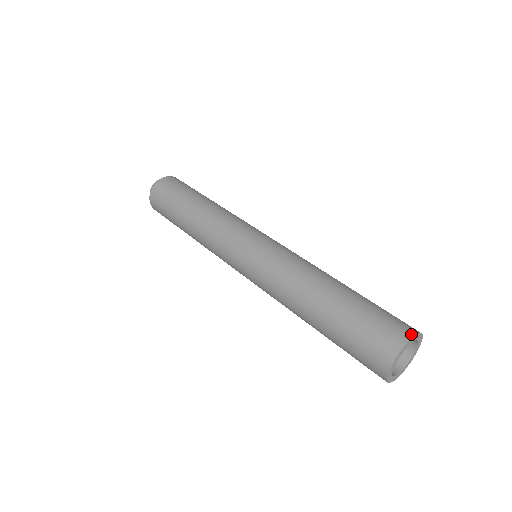
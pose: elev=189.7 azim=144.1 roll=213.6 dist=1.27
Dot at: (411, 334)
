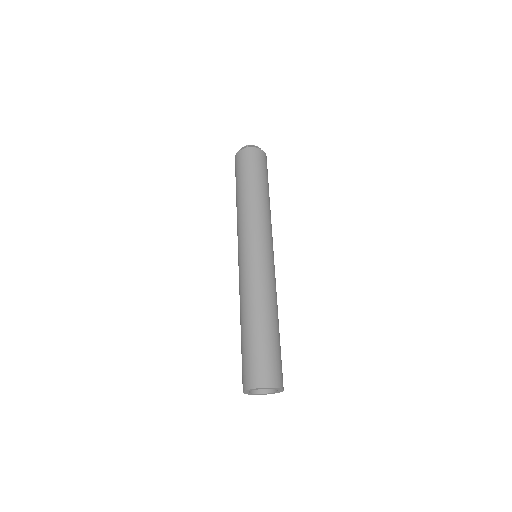
Dot at: (260, 385)
